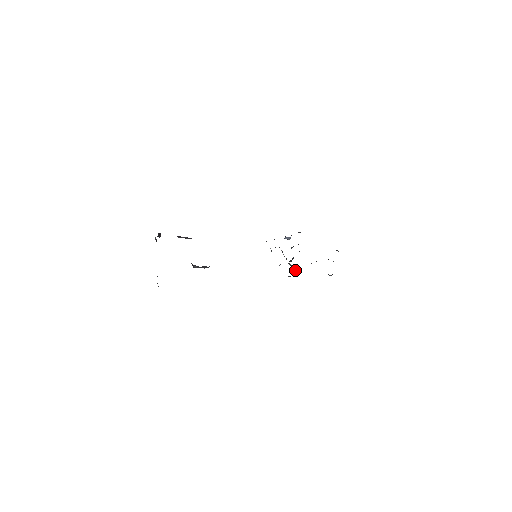
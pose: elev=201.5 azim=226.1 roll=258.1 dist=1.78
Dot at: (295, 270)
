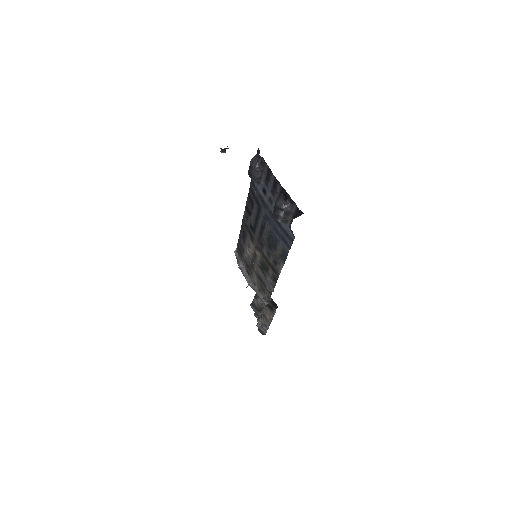
Dot at: occluded
